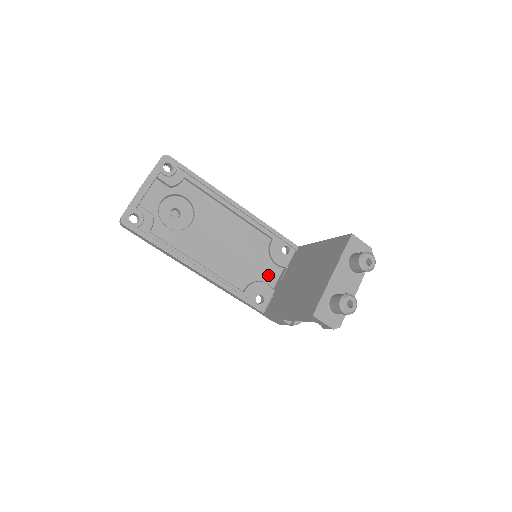
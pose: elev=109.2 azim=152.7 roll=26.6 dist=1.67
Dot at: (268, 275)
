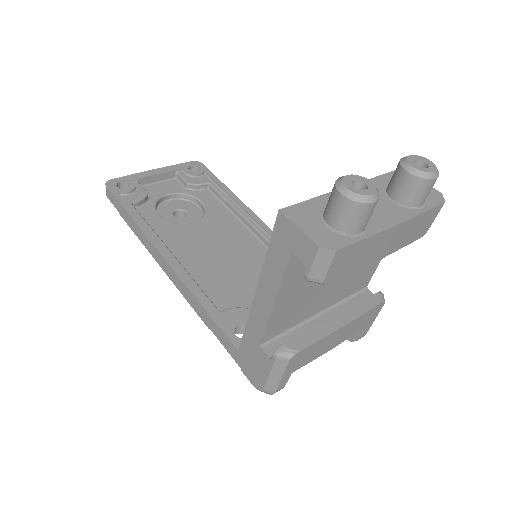
Dot at: occluded
